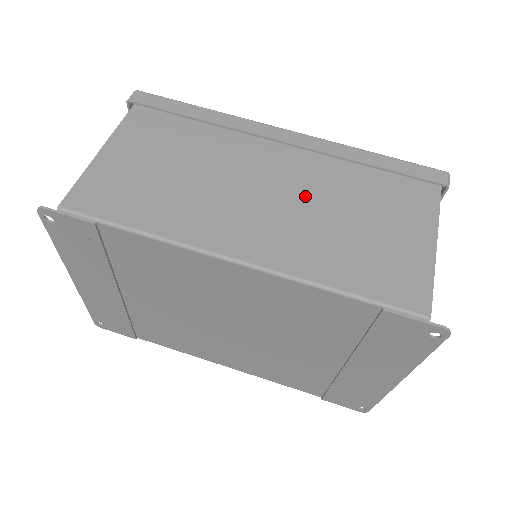
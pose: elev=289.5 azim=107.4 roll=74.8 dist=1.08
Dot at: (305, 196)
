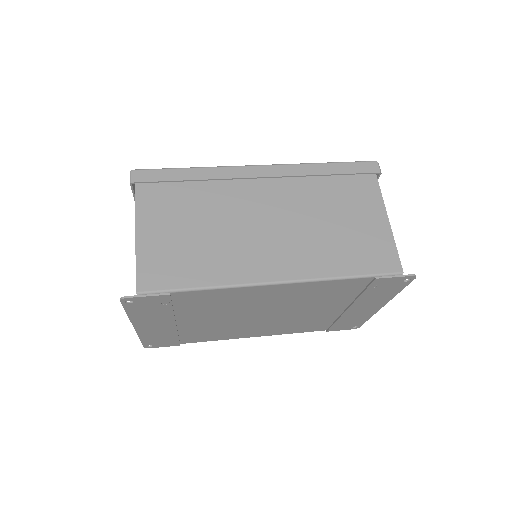
Dot at: (296, 216)
